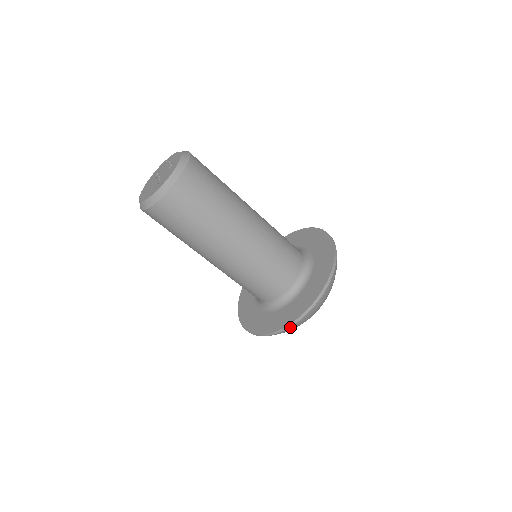
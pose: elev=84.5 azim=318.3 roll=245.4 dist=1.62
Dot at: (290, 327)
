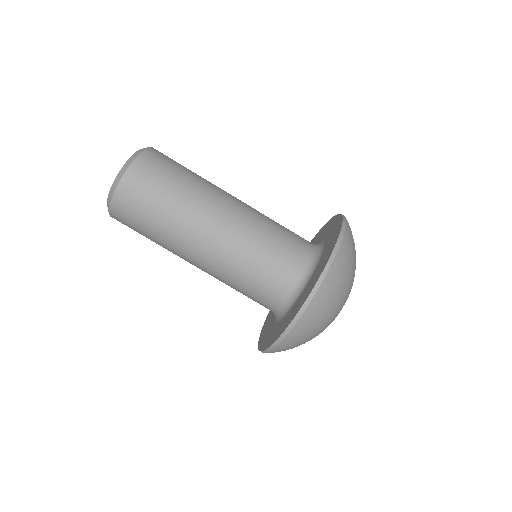
Dot at: (303, 314)
